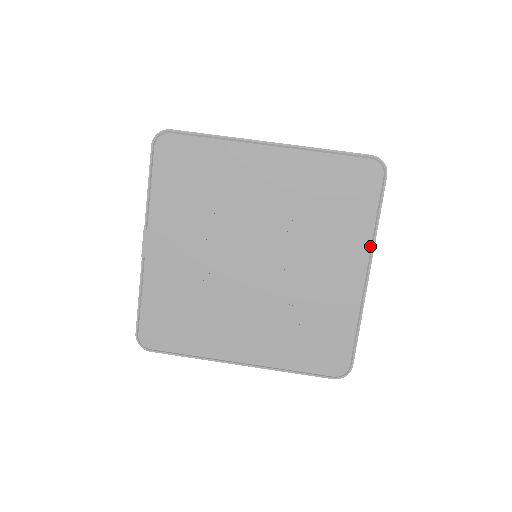
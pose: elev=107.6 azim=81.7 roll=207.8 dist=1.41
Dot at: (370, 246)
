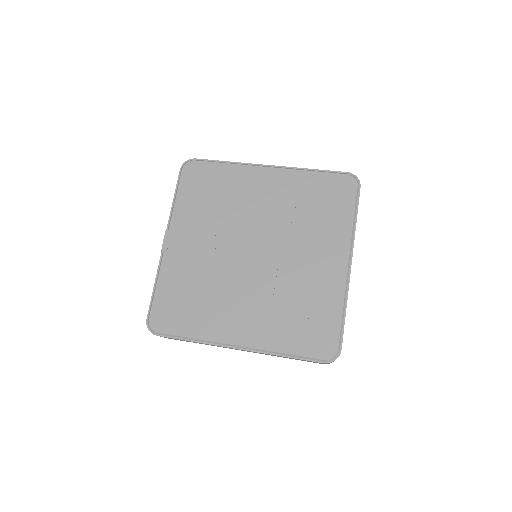
Dot at: (350, 240)
